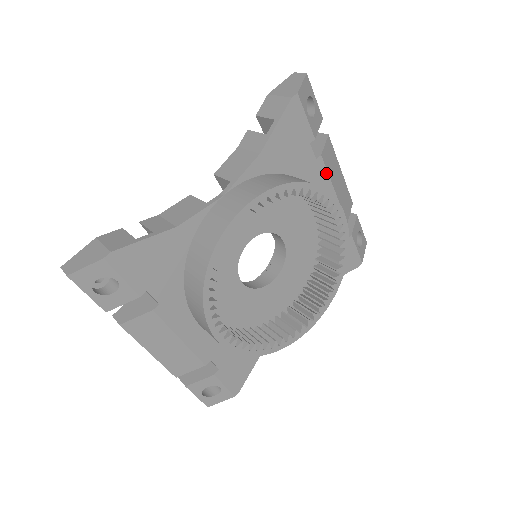
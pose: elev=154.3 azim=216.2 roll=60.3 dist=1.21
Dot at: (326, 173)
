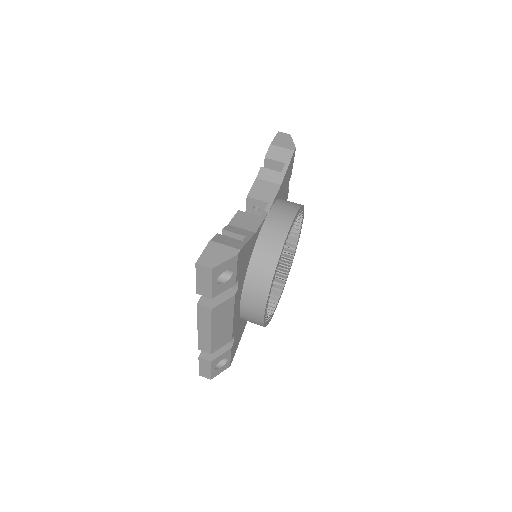
Dot at: occluded
